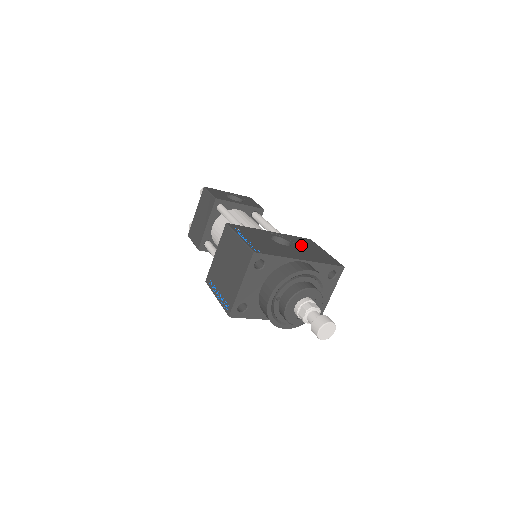
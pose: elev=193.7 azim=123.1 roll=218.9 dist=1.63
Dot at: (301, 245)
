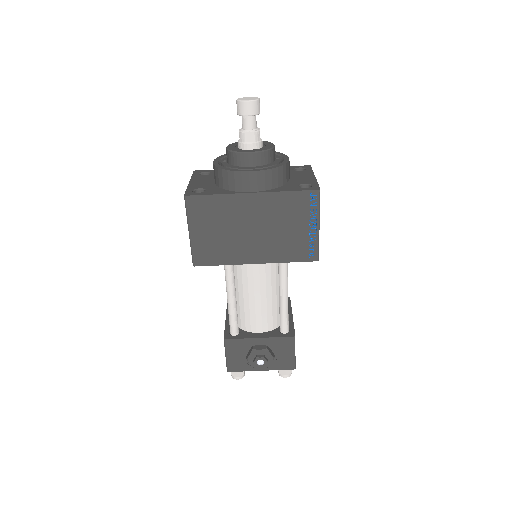
Dot at: occluded
